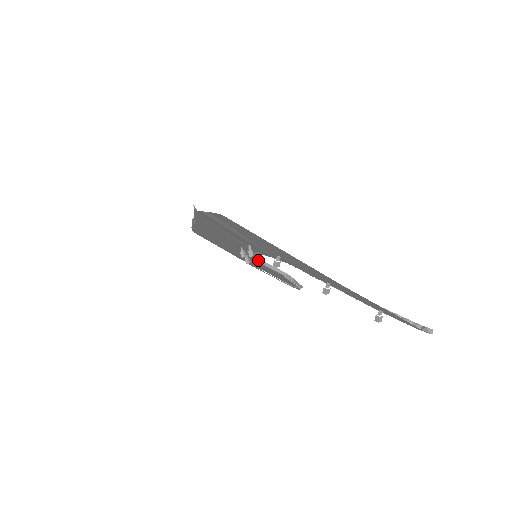
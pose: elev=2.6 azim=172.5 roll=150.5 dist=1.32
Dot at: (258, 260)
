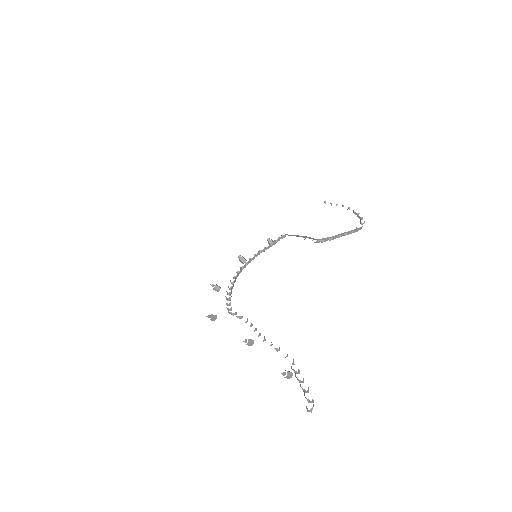
Dot at: occluded
